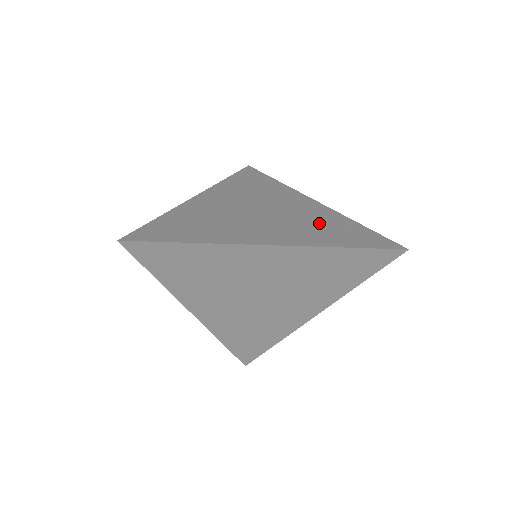
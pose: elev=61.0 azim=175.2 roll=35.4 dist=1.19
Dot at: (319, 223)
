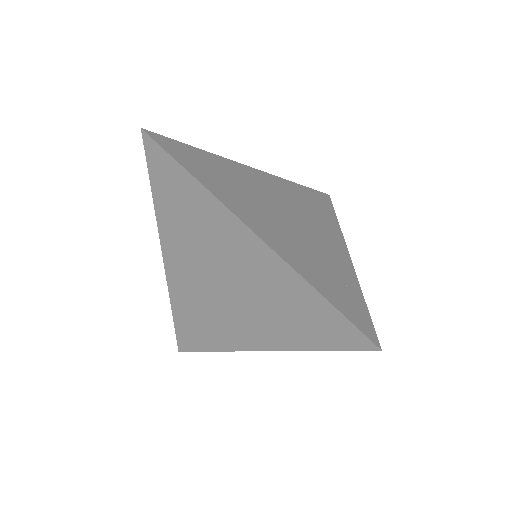
Dot at: (326, 265)
